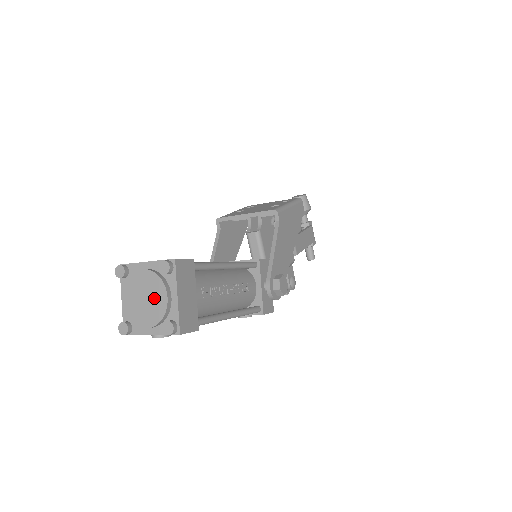
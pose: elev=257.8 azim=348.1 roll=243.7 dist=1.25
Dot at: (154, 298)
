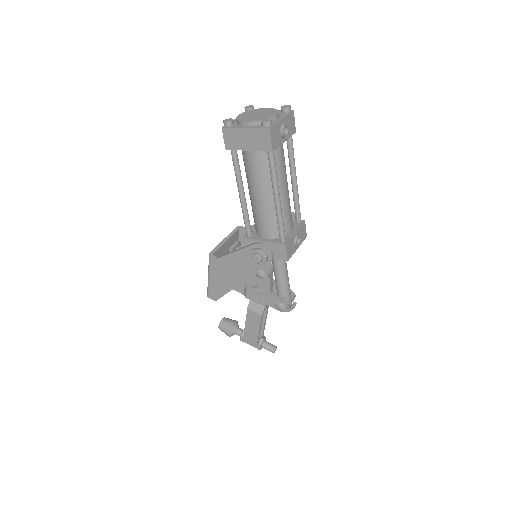
Dot at: (262, 112)
